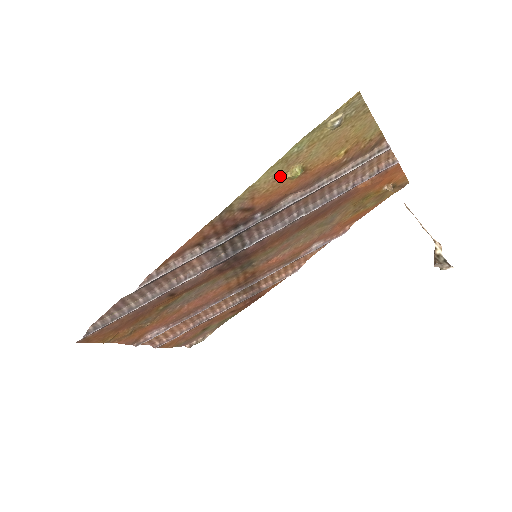
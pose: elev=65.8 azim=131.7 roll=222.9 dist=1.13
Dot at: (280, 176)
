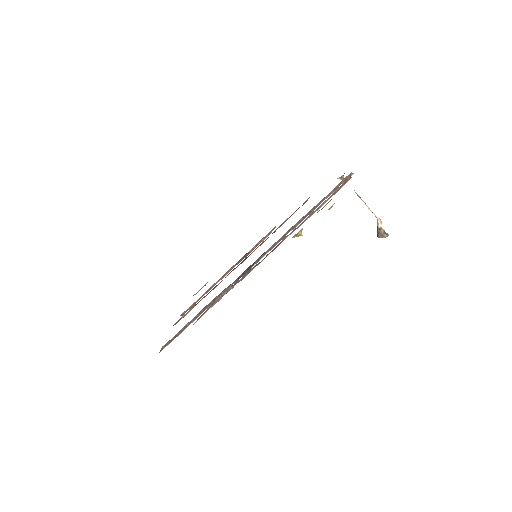
Dot at: occluded
